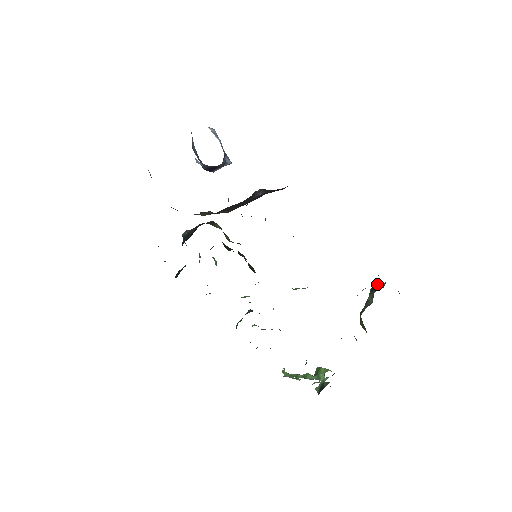
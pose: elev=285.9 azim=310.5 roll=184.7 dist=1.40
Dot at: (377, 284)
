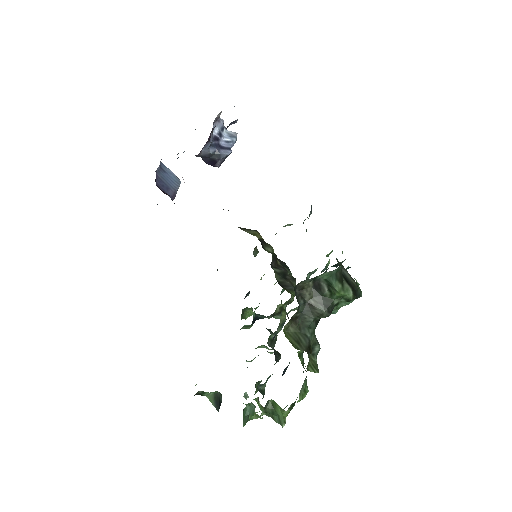
Dot at: (319, 279)
